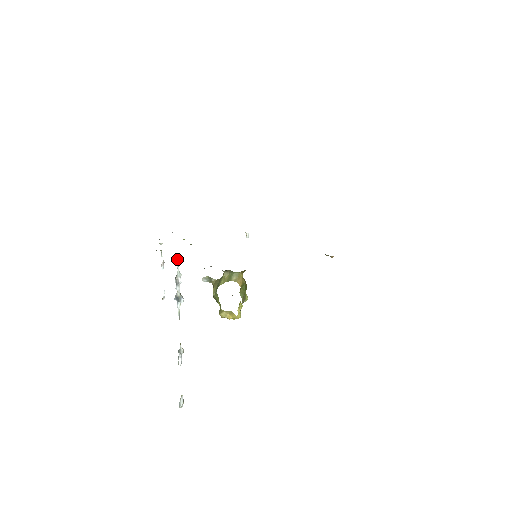
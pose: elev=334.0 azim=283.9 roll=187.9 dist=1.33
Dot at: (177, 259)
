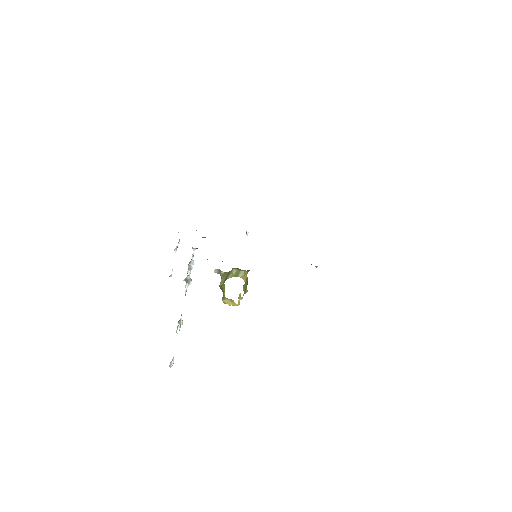
Dot at: (194, 249)
